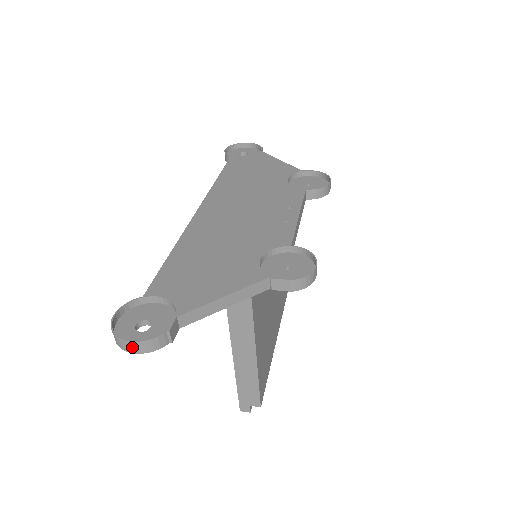
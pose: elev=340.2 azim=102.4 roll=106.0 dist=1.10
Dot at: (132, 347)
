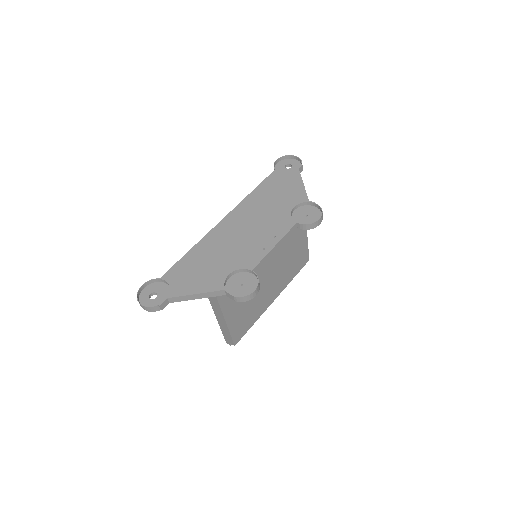
Dot at: (142, 307)
